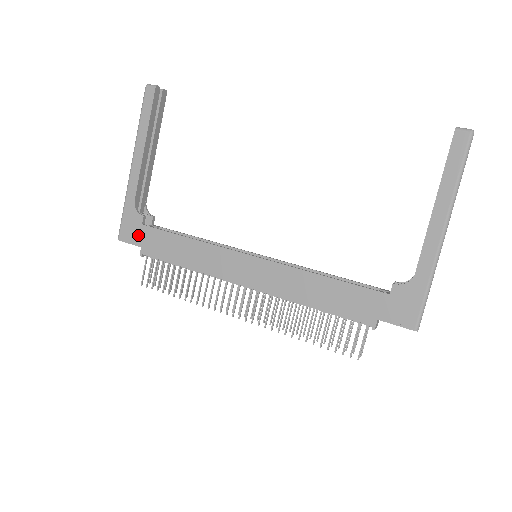
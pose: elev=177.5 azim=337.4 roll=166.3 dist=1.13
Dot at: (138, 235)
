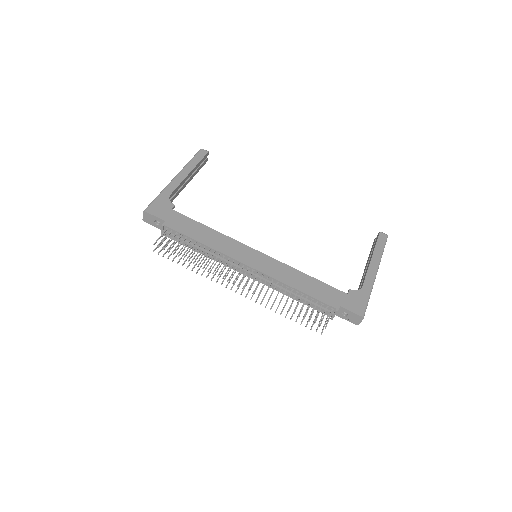
Dot at: (165, 214)
